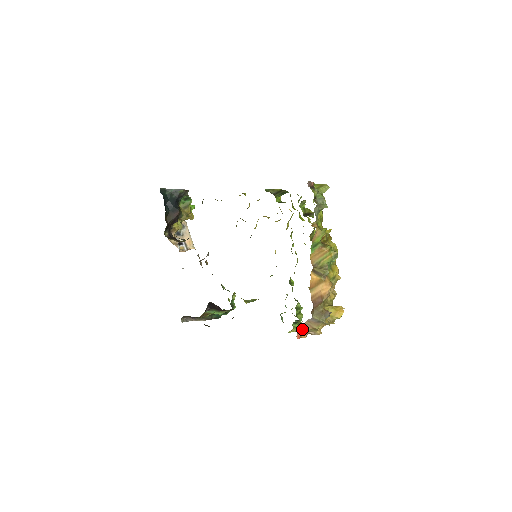
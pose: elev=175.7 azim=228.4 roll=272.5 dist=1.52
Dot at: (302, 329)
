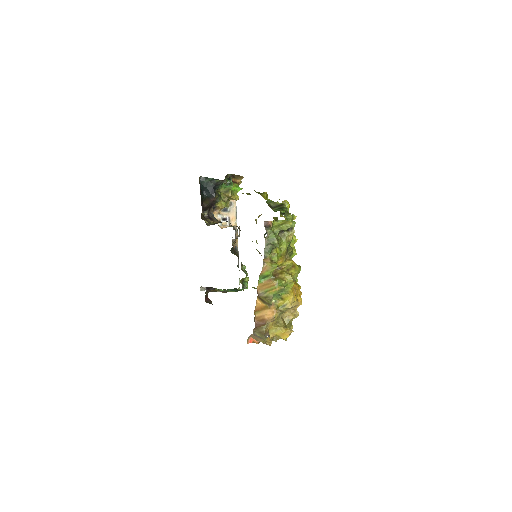
Dot at: occluded
